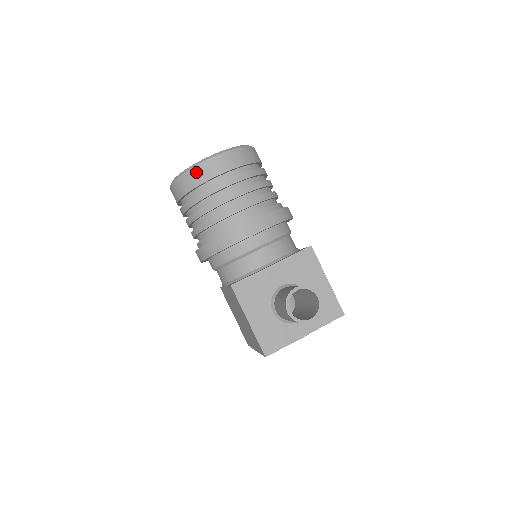
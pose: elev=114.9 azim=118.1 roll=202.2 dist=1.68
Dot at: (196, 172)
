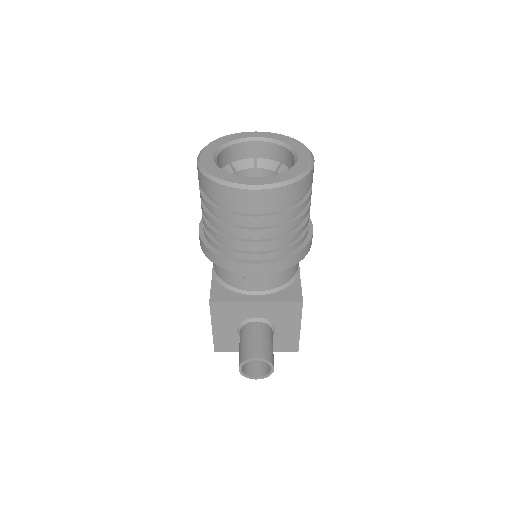
Dot at: (224, 192)
